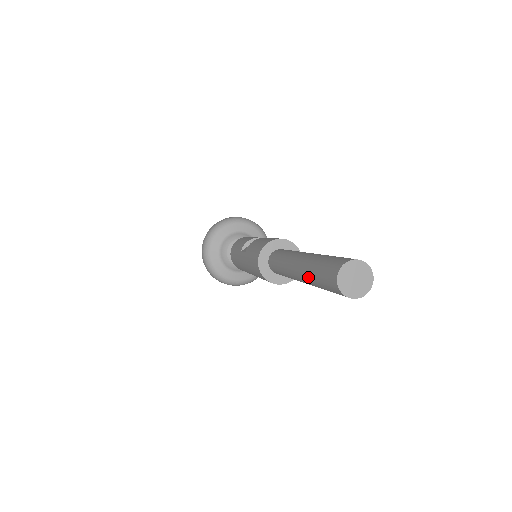
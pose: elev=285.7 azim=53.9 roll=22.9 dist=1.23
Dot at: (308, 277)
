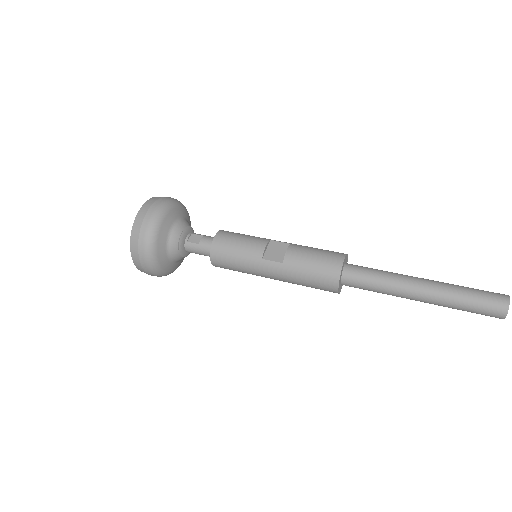
Dot at: (450, 304)
